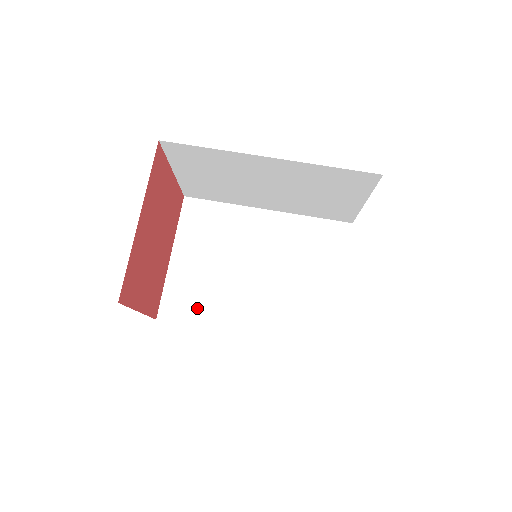
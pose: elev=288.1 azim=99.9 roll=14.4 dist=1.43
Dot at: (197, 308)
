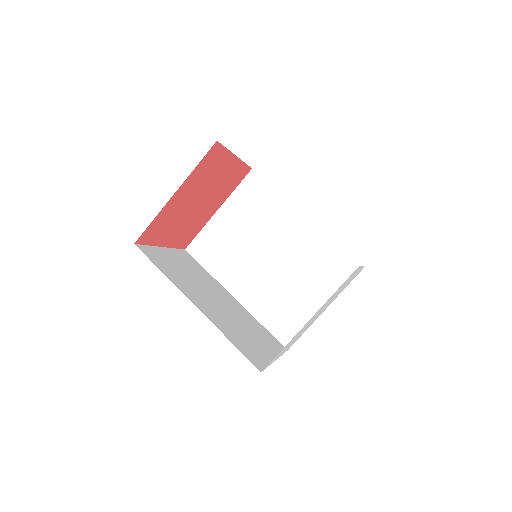
Dot at: (214, 259)
